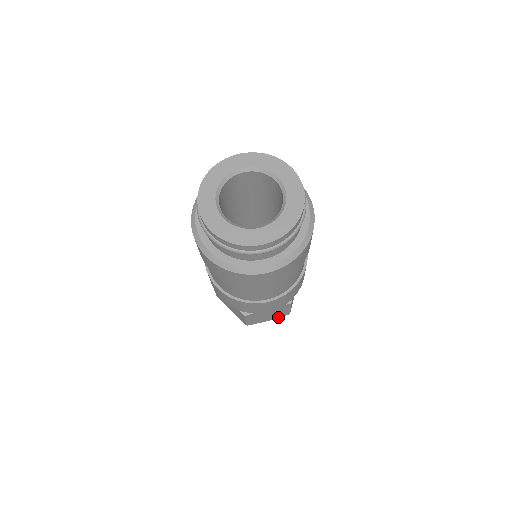
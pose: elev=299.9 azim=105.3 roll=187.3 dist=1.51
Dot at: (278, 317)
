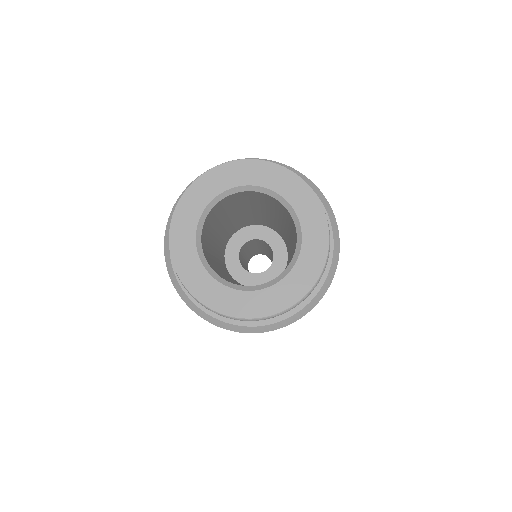
Dot at: occluded
